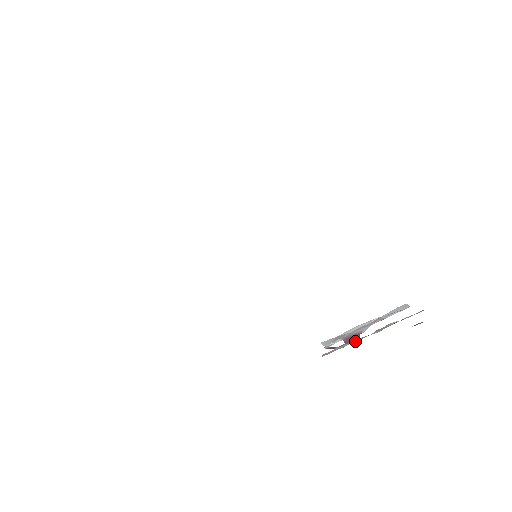
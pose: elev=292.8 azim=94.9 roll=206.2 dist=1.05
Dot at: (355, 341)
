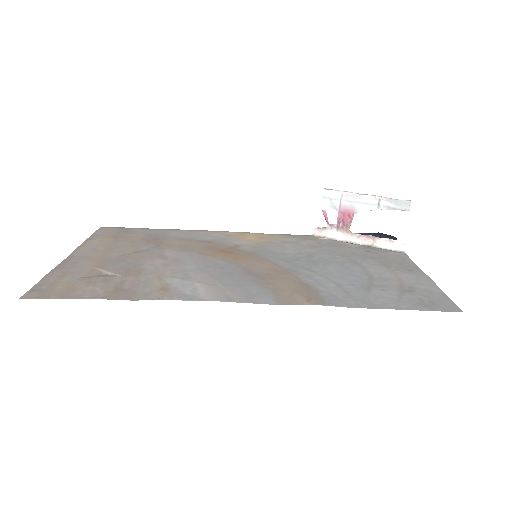
Dot at: (342, 237)
